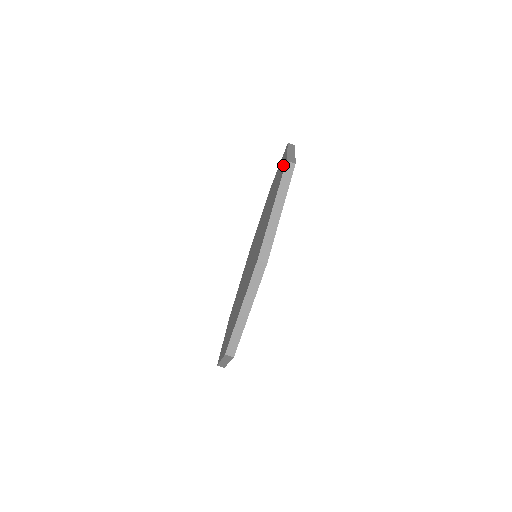
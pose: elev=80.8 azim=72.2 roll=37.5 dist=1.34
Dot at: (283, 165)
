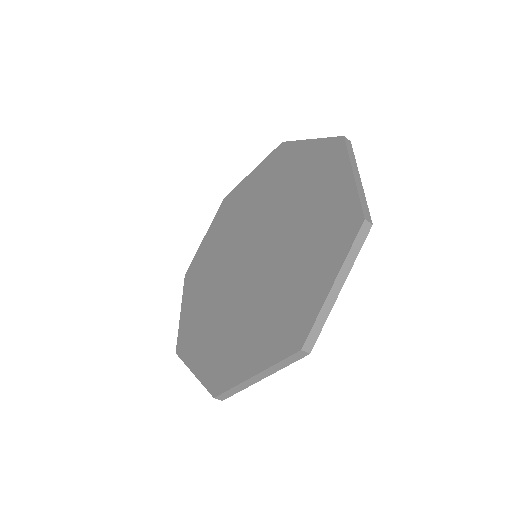
Dot at: (347, 201)
